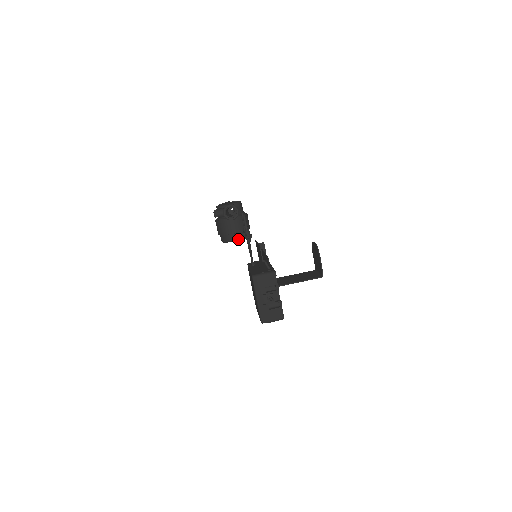
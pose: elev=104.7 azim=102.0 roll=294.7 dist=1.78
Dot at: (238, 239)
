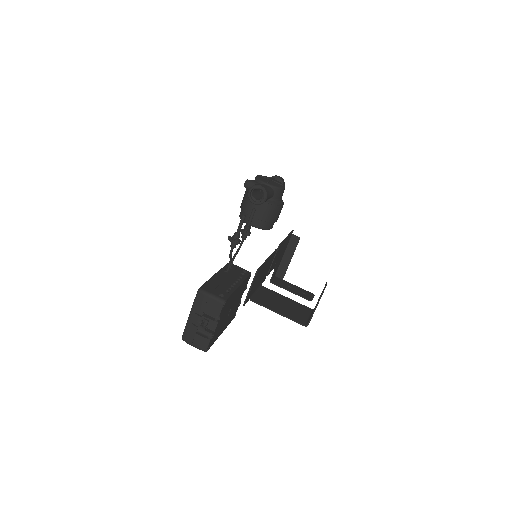
Dot at: (253, 225)
